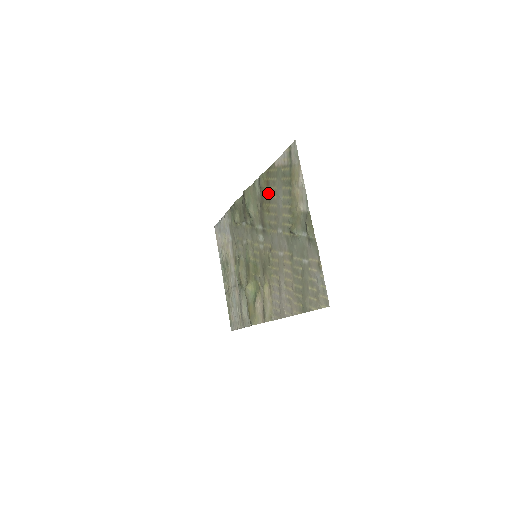
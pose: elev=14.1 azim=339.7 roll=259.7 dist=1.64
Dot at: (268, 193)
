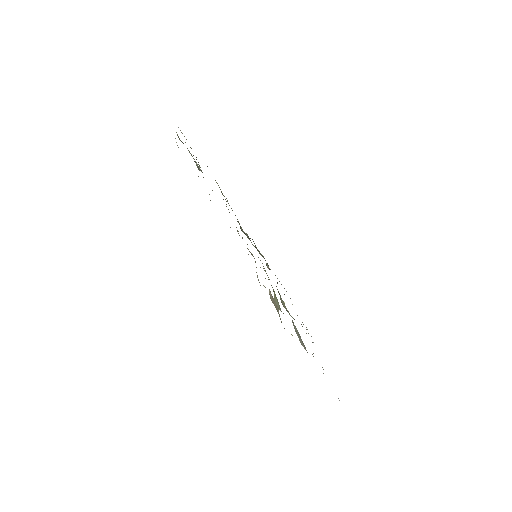
Dot at: occluded
